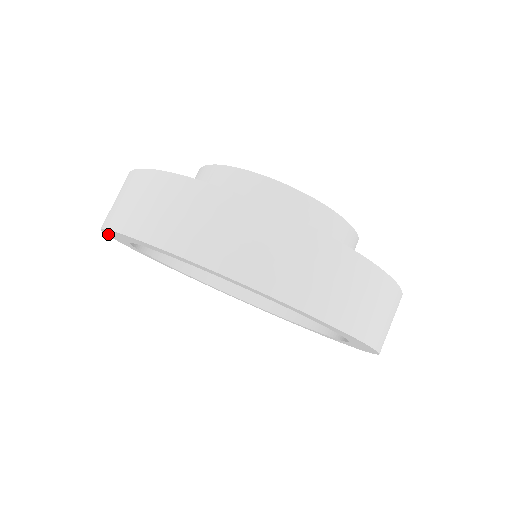
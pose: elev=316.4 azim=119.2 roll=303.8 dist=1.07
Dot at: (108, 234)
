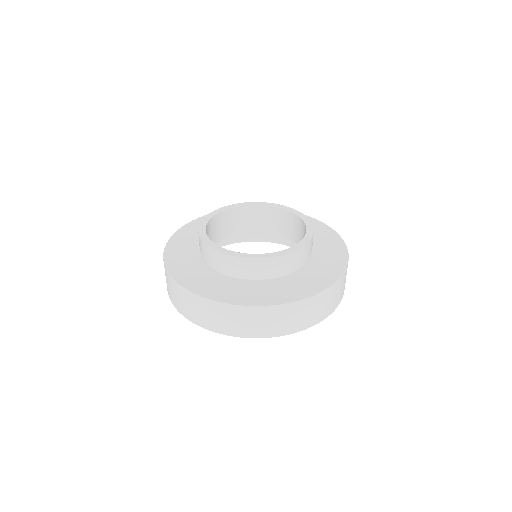
Dot at: occluded
